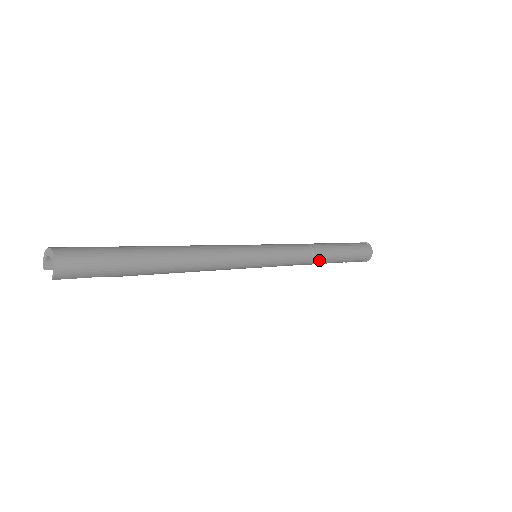
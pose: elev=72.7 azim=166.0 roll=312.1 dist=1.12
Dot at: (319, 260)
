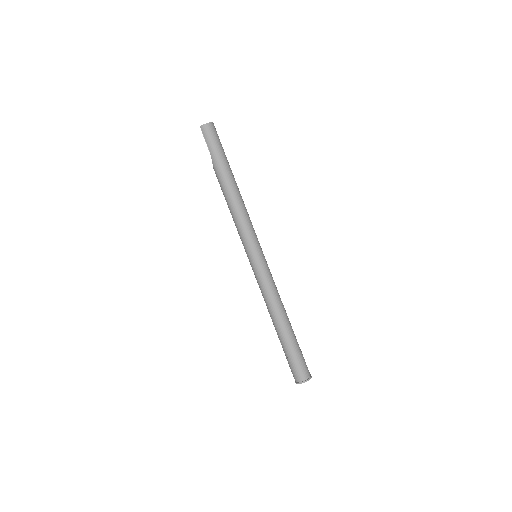
Dot at: (277, 315)
